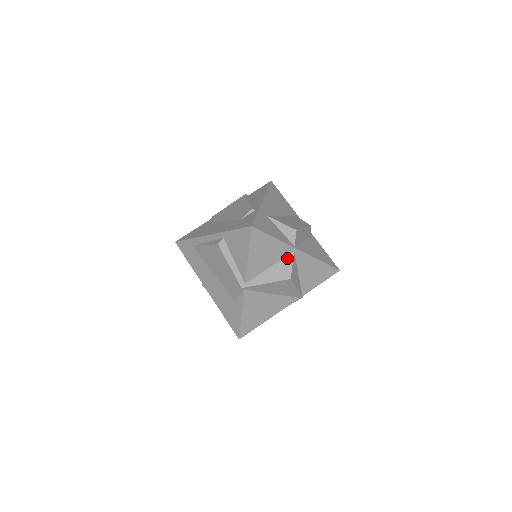
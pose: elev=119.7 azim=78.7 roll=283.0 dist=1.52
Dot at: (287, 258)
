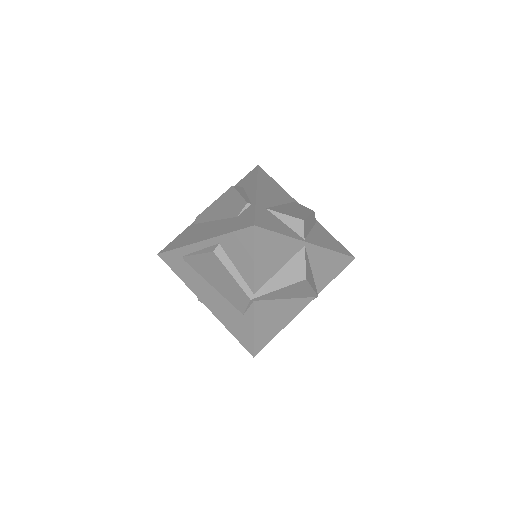
Dot at: (298, 255)
